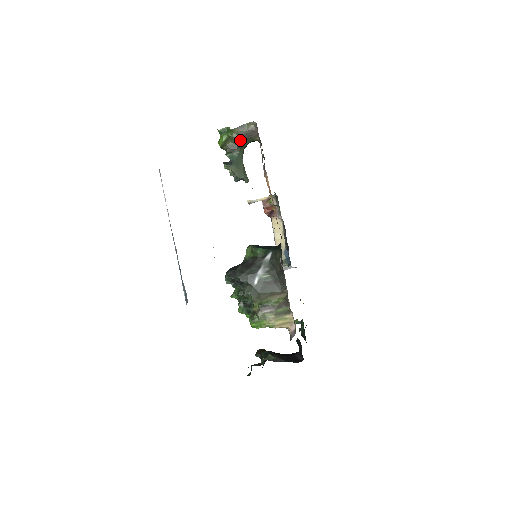
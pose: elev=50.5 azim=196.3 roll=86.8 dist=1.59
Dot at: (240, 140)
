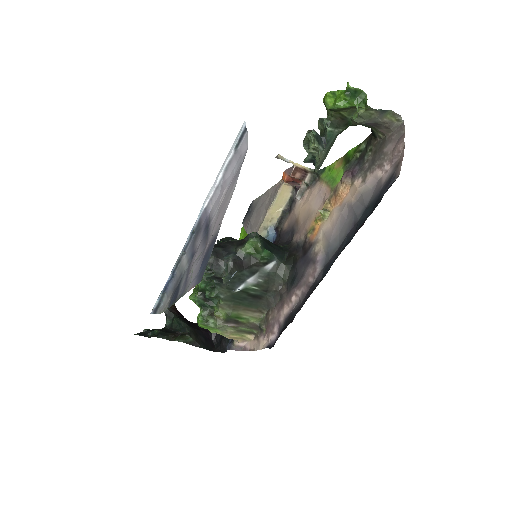
Dot at: (362, 123)
